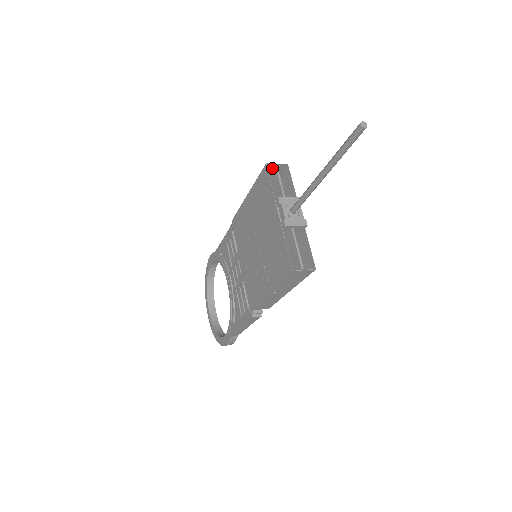
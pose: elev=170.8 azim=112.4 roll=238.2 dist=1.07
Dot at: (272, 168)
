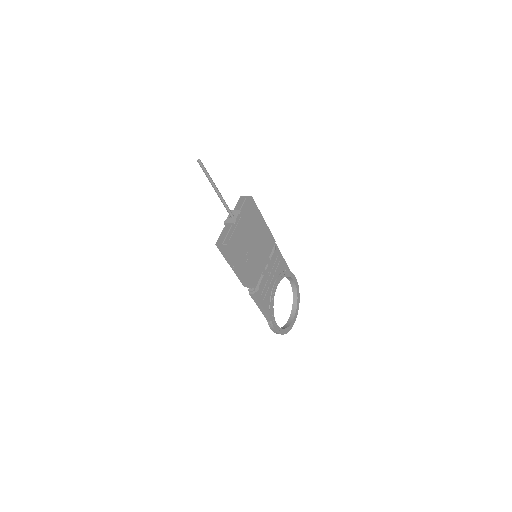
Dot at: (247, 199)
